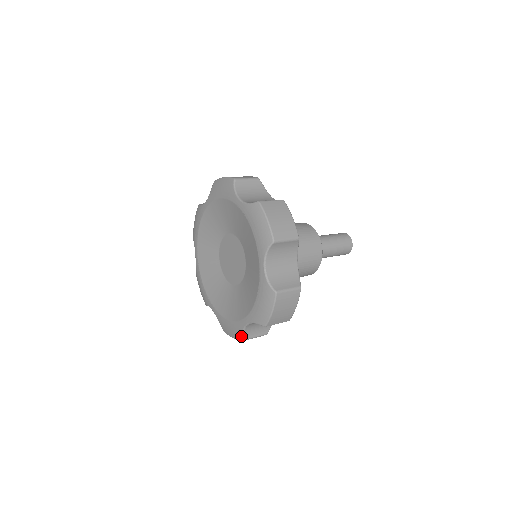
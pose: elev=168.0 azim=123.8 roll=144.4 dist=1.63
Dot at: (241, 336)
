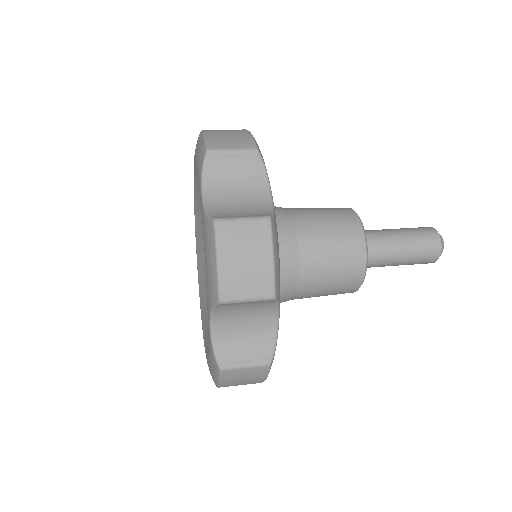
Dot at: occluded
